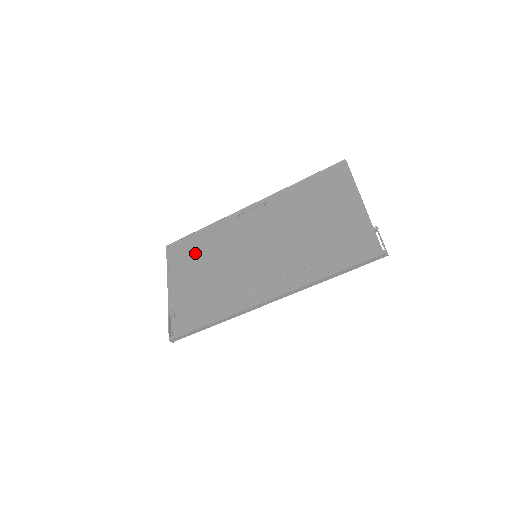
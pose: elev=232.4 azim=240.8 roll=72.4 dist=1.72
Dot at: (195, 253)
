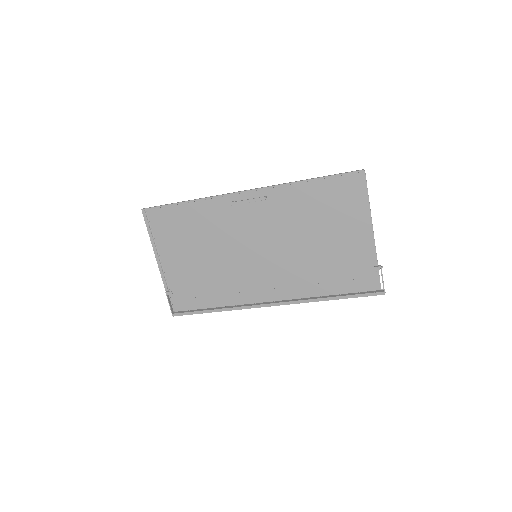
Dot at: (183, 231)
